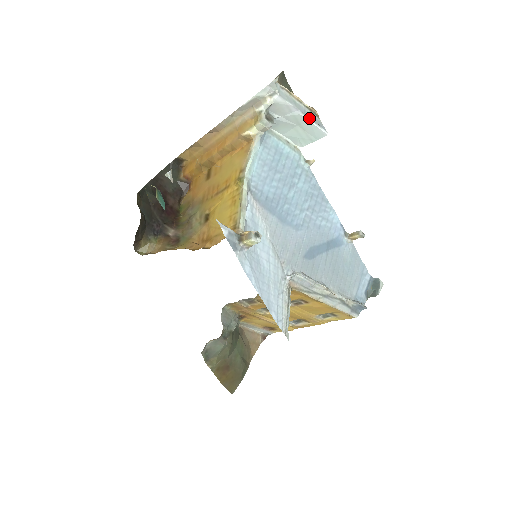
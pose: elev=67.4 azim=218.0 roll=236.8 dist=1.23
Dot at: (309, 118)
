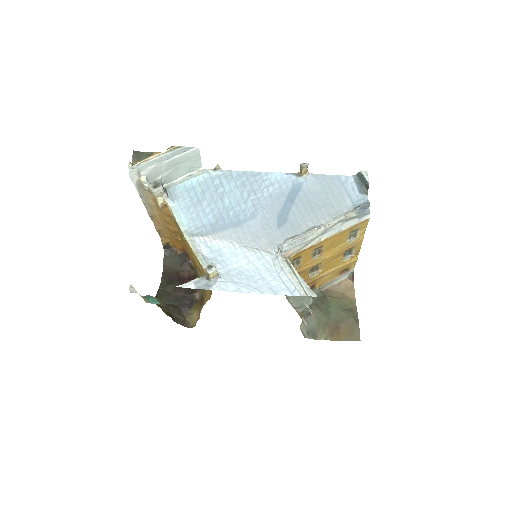
Dot at: (175, 156)
